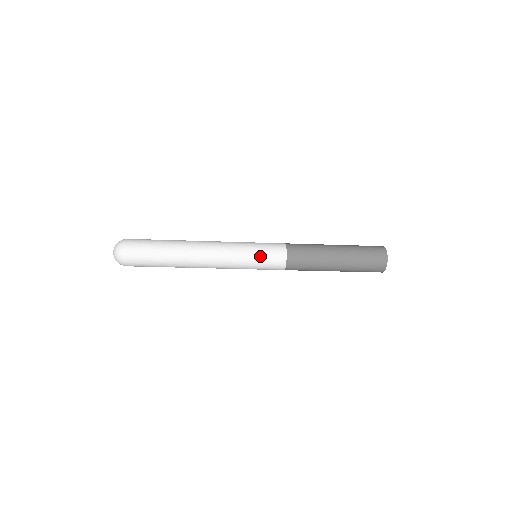
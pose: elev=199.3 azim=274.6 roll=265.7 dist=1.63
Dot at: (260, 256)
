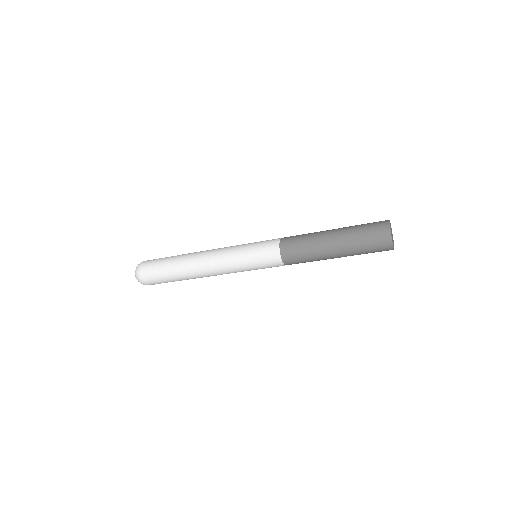
Dot at: (254, 253)
